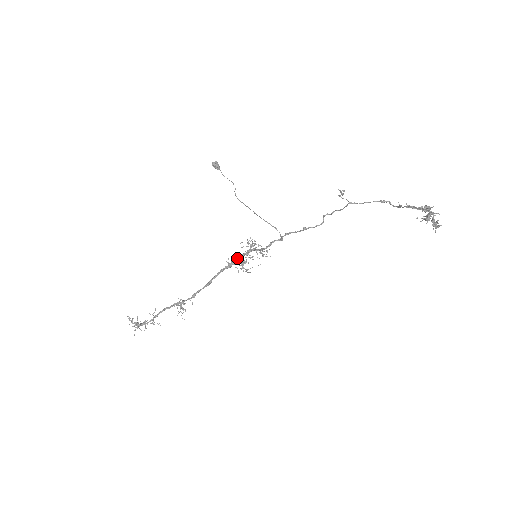
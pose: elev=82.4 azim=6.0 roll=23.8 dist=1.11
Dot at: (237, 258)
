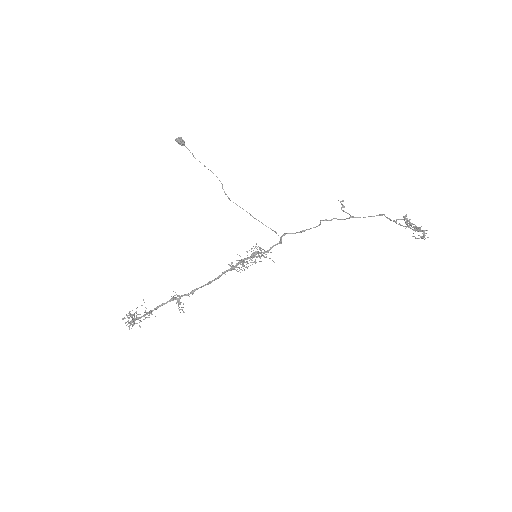
Dot at: (240, 261)
